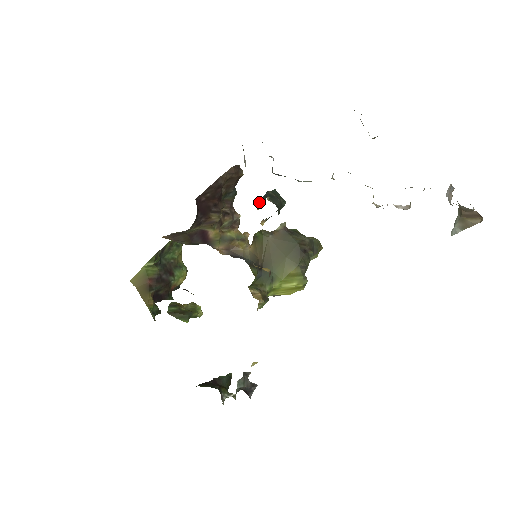
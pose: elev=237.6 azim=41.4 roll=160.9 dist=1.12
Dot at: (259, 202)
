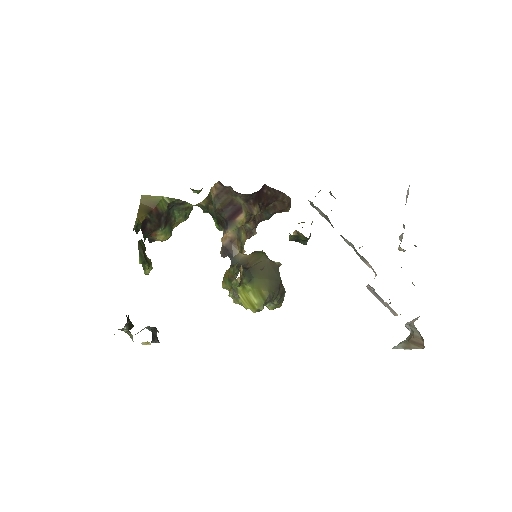
Dot at: (301, 222)
